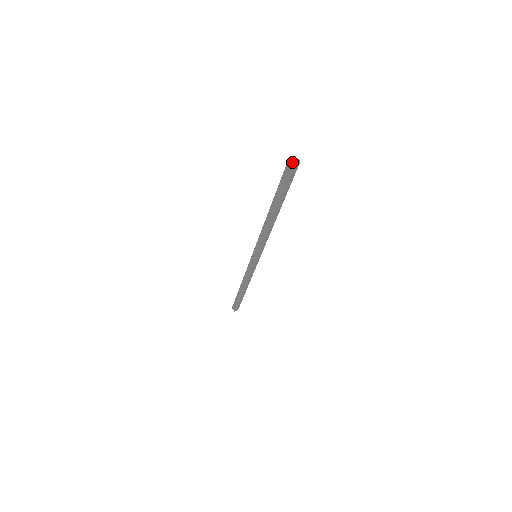
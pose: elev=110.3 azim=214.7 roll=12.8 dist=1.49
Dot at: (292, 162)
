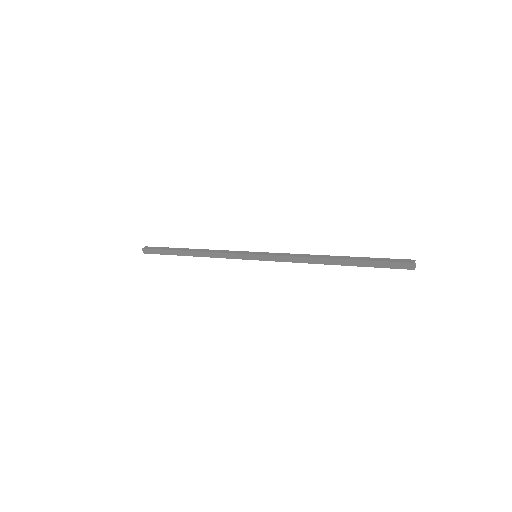
Dot at: (413, 265)
